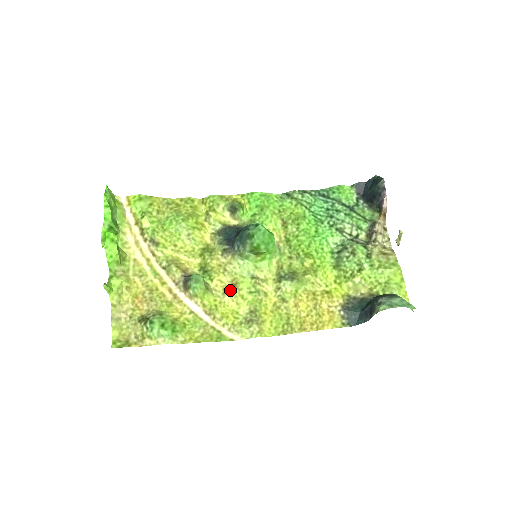
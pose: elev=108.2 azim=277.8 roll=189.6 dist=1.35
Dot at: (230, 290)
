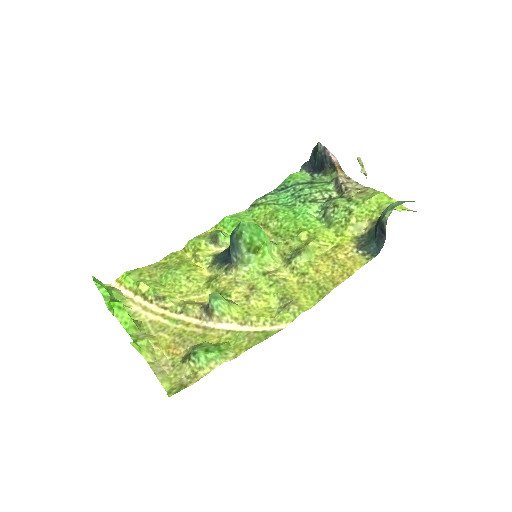
Dot at: (251, 294)
